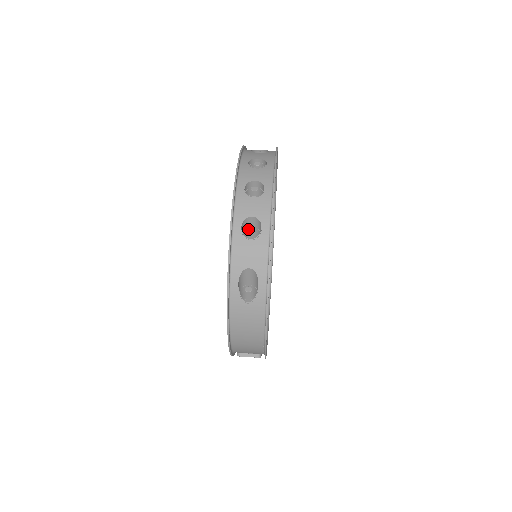
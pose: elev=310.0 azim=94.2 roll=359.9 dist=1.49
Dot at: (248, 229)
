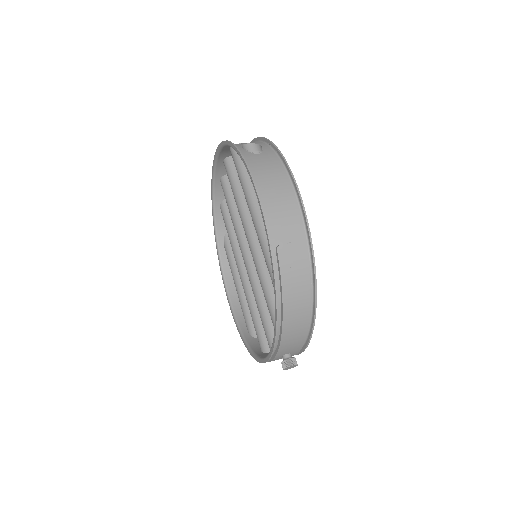
Dot at: occluded
